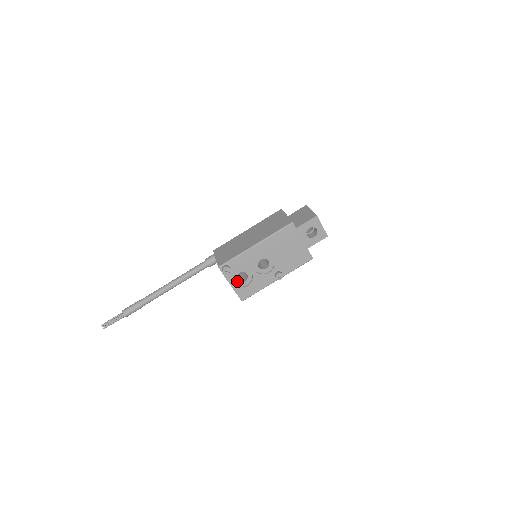
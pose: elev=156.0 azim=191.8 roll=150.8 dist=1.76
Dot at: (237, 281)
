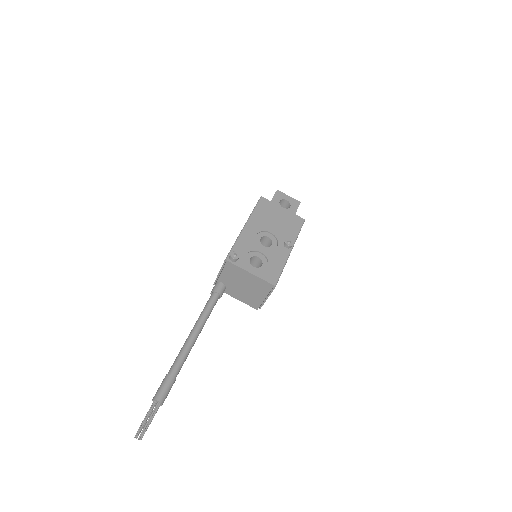
Dot at: (254, 268)
